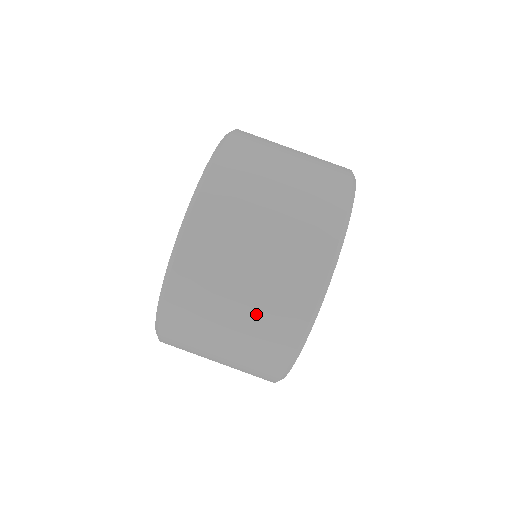
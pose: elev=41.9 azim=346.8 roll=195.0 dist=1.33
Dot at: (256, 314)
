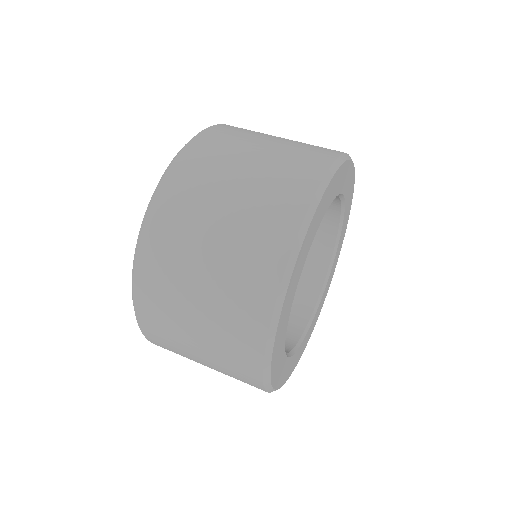
Dot at: (226, 270)
